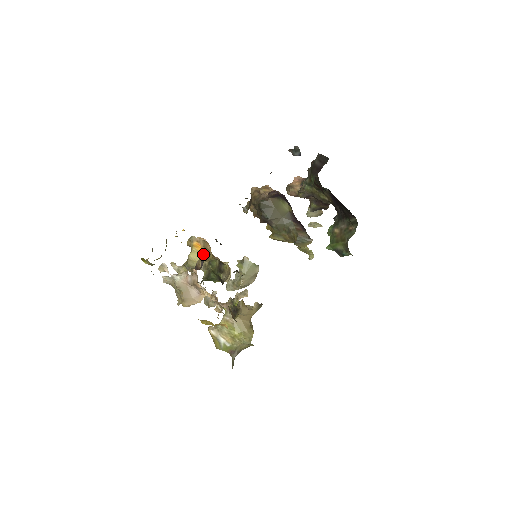
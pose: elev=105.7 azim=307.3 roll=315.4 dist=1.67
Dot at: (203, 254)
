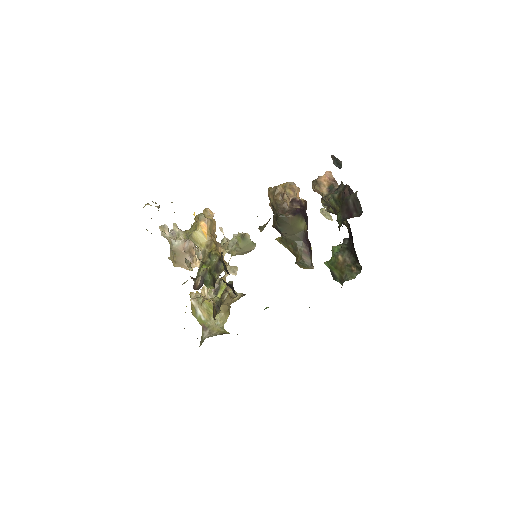
Dot at: (206, 238)
